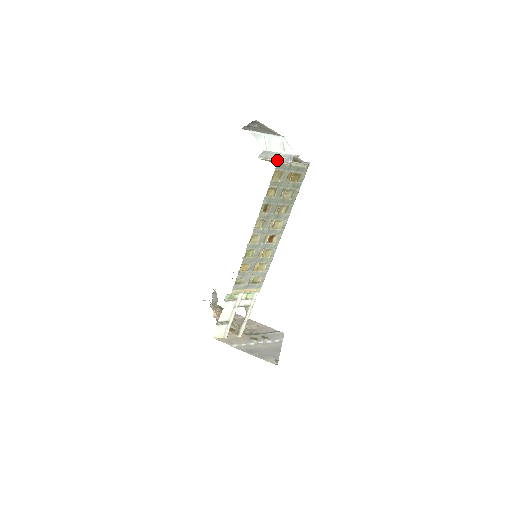
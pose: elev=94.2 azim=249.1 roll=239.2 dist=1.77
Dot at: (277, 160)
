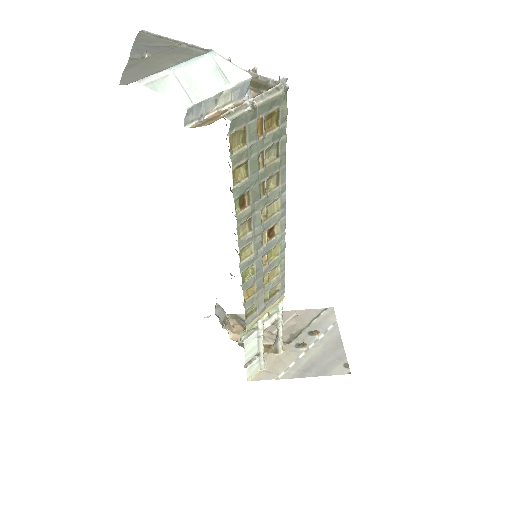
Dot at: (224, 114)
